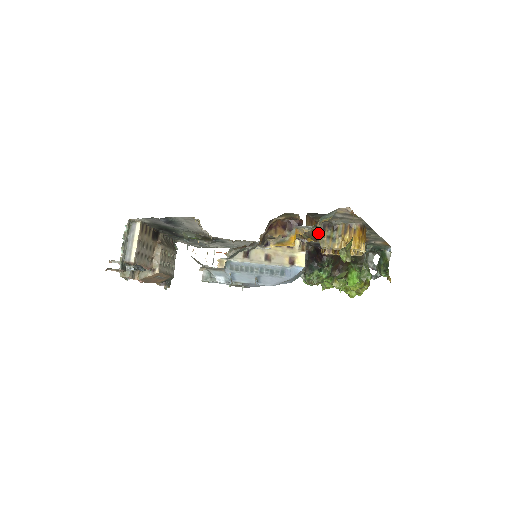
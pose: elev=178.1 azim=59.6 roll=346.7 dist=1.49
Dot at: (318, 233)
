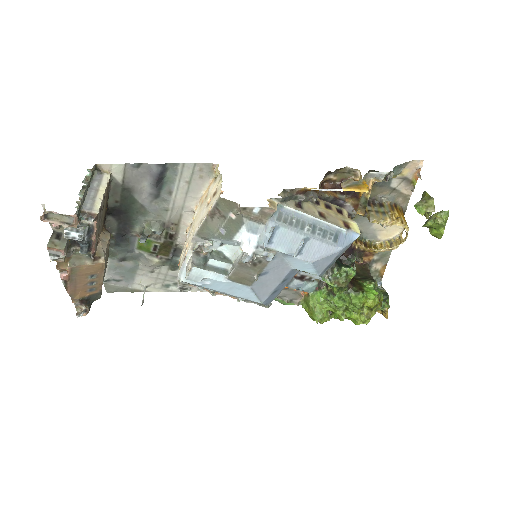
Dot at: occluded
